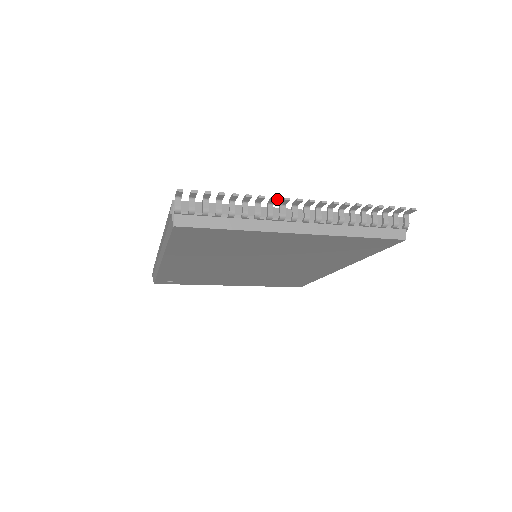
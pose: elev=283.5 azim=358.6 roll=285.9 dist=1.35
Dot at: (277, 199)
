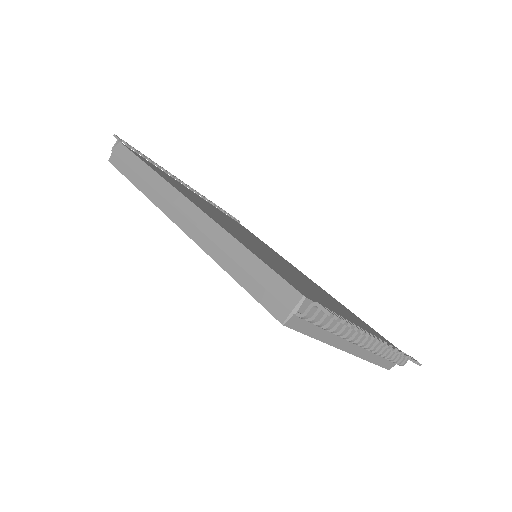
Dot at: (375, 341)
